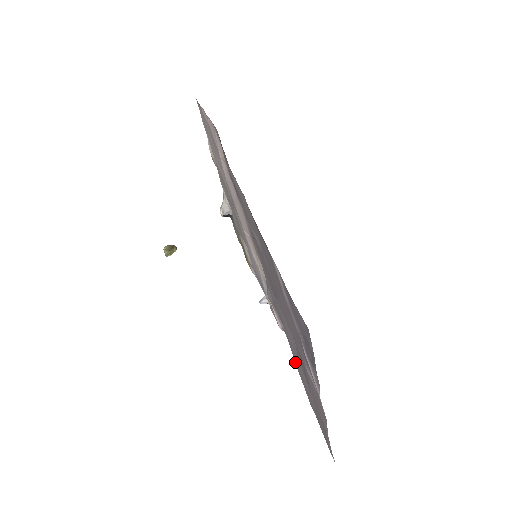
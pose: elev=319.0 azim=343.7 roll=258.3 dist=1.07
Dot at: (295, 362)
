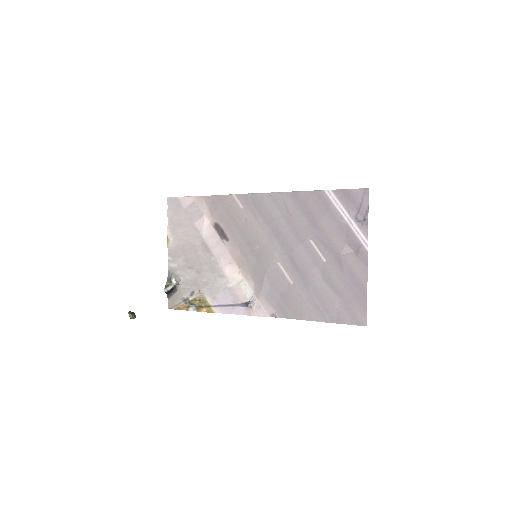
Dot at: (313, 294)
